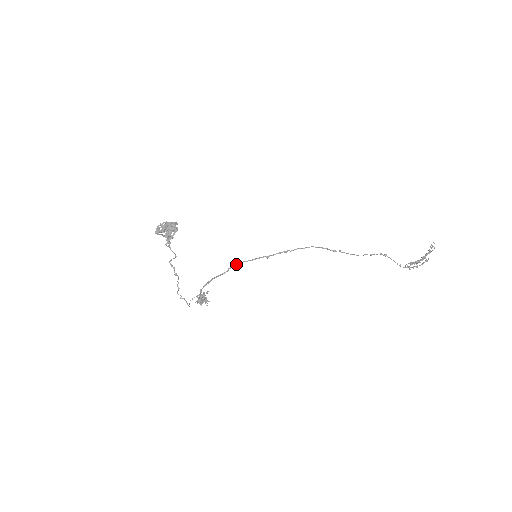
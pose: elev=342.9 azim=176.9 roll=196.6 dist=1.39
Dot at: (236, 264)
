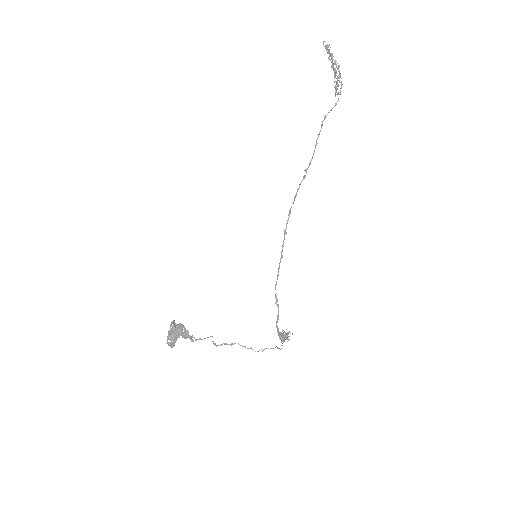
Dot at: (275, 294)
